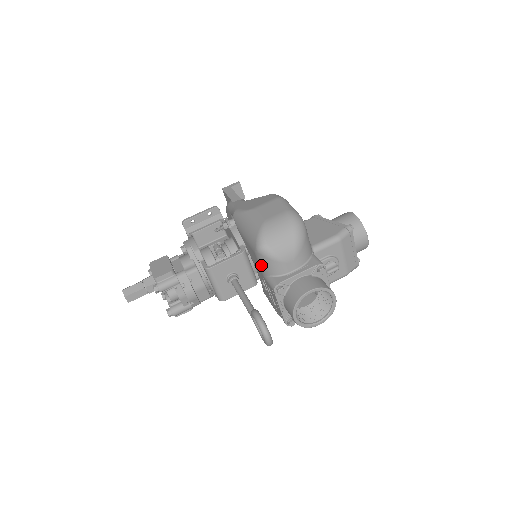
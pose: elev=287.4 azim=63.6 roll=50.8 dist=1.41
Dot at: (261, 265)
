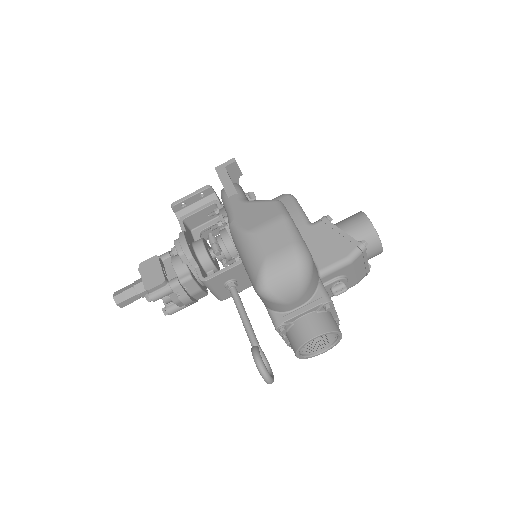
Dot at: (262, 300)
